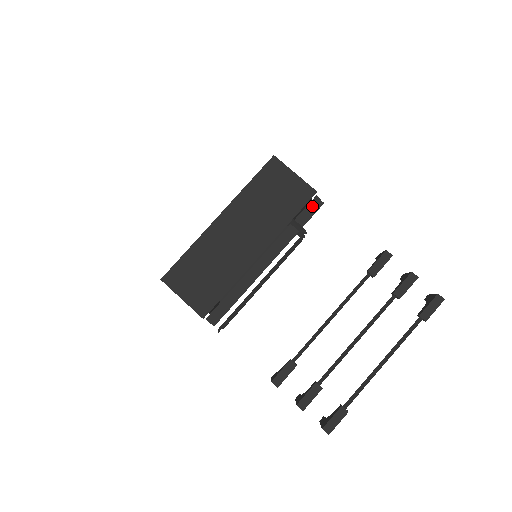
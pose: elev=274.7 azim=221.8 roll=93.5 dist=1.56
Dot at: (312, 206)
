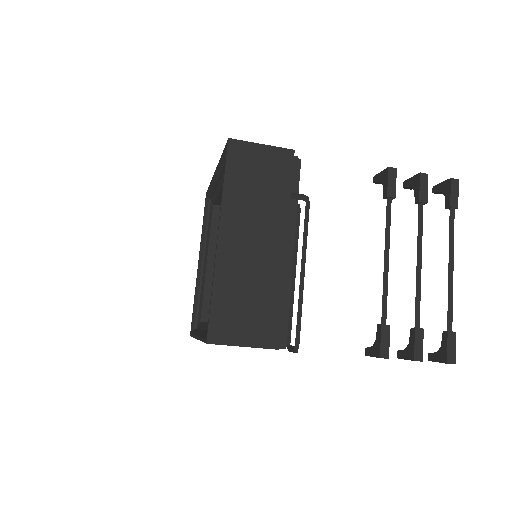
Dot at: (294, 168)
